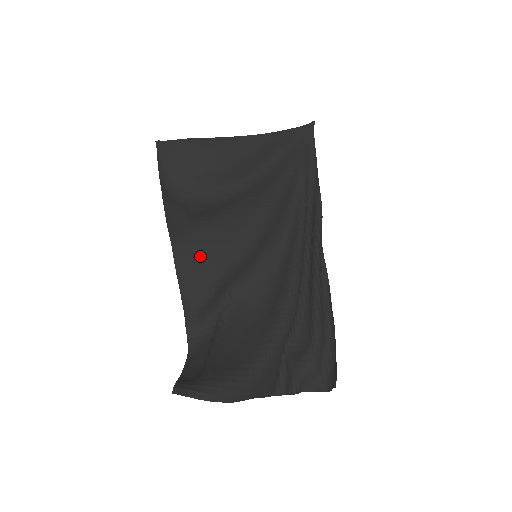
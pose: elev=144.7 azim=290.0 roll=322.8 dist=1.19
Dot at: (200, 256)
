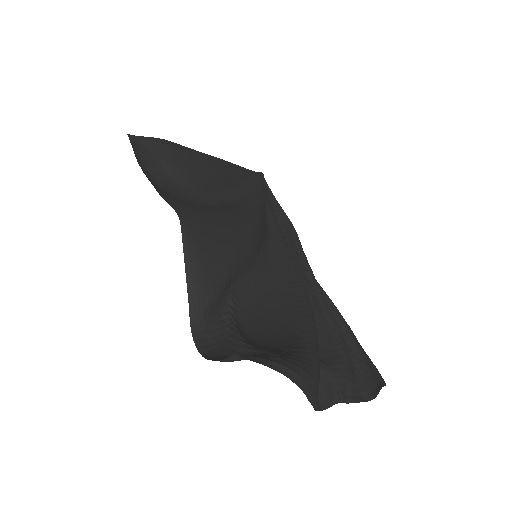
Dot at: (208, 235)
